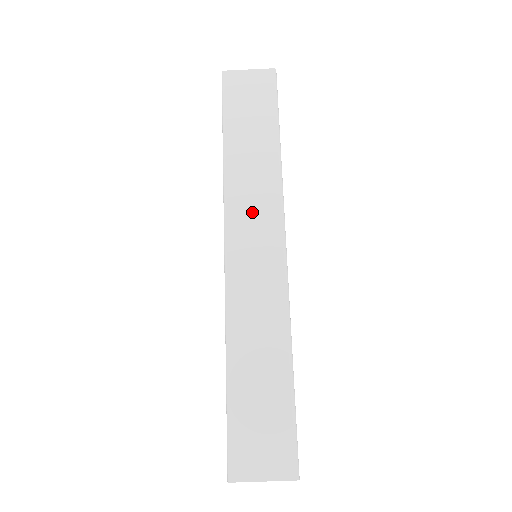
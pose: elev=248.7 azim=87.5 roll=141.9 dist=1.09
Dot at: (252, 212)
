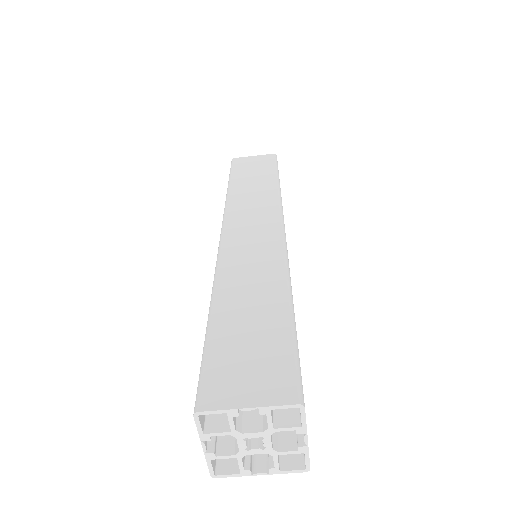
Dot at: (251, 211)
